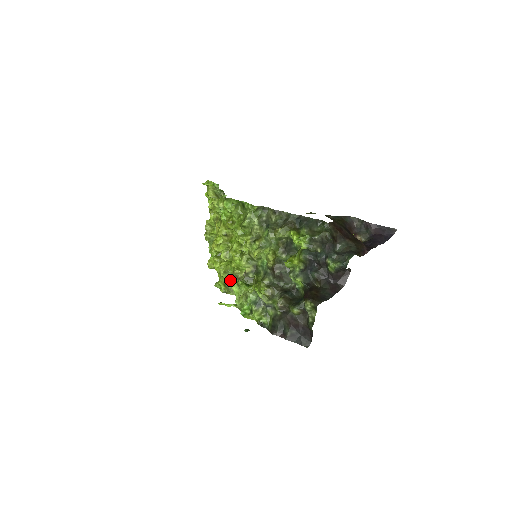
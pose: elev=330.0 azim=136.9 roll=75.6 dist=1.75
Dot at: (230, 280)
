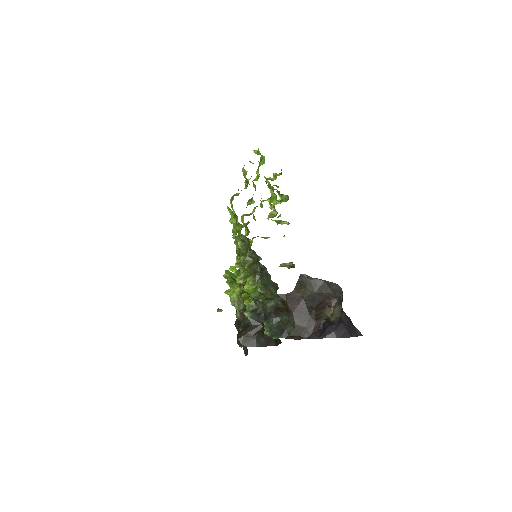
Dot at: occluded
